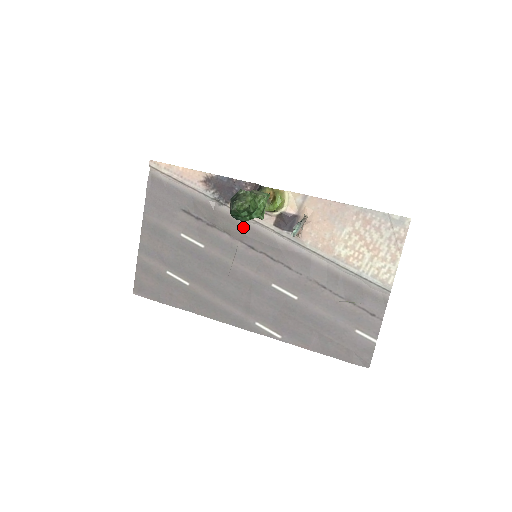
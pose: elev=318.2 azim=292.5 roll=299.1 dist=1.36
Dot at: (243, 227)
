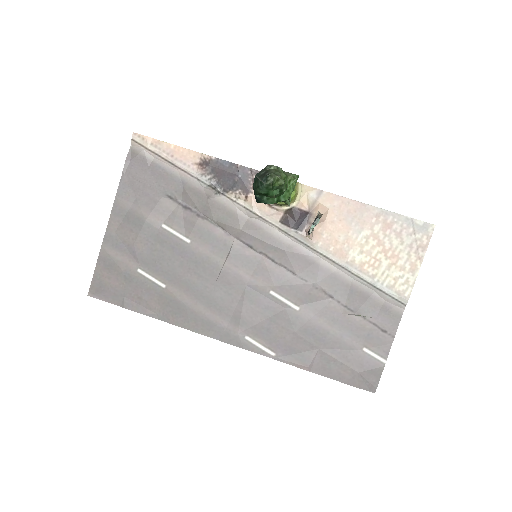
Dot at: (242, 222)
